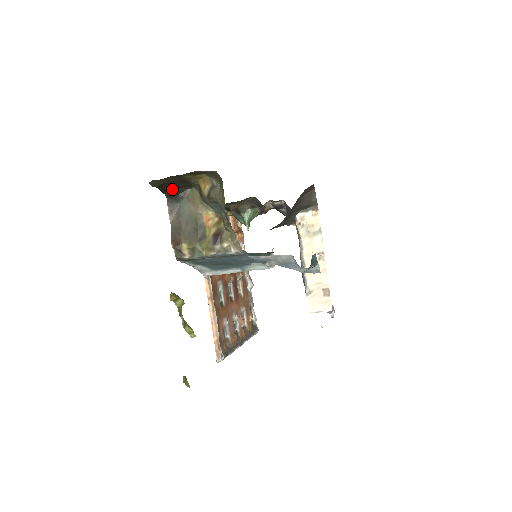
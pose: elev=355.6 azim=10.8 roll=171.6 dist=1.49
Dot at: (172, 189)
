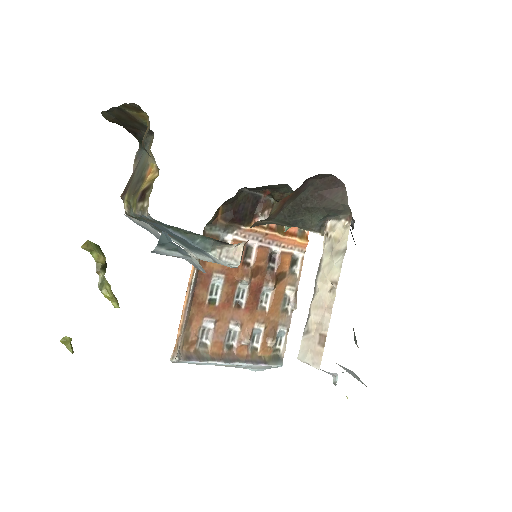
Dot at: (135, 131)
